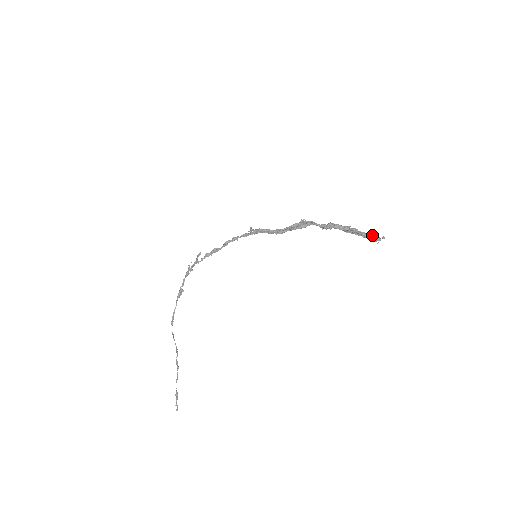
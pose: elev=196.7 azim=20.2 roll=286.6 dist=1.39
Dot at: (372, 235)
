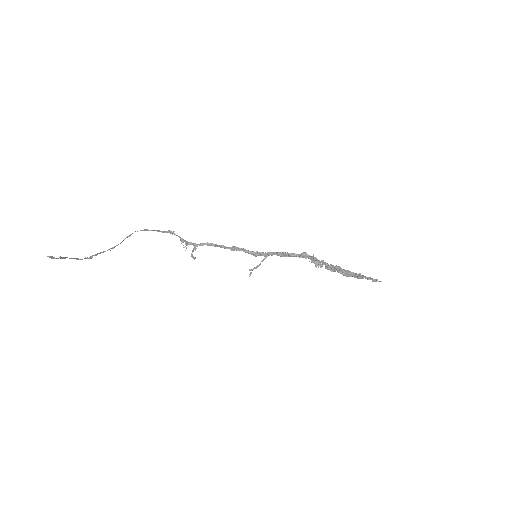
Dot at: (370, 278)
